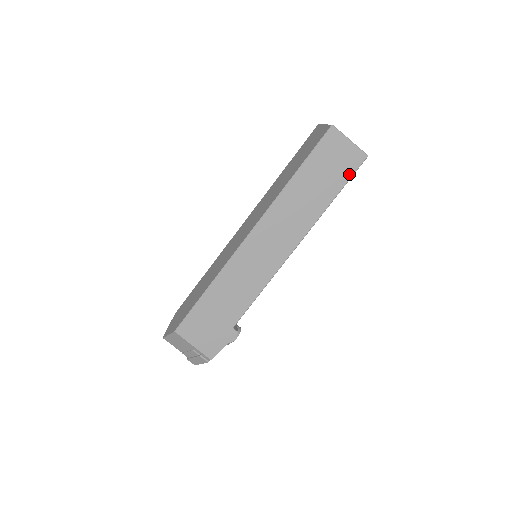
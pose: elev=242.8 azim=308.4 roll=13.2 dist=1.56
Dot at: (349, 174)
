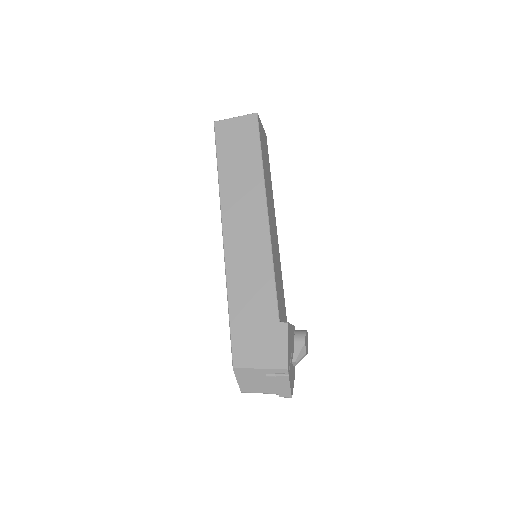
Dot at: (255, 134)
